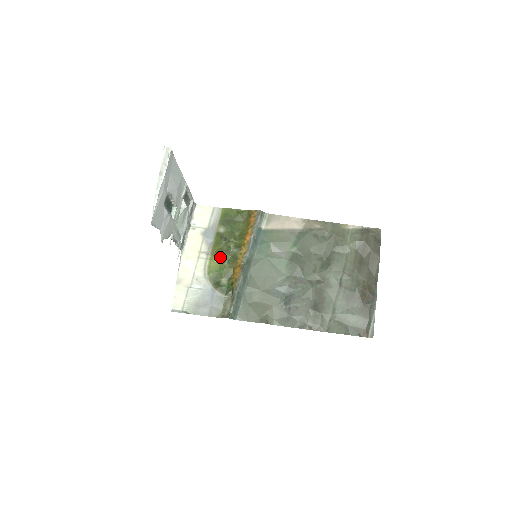
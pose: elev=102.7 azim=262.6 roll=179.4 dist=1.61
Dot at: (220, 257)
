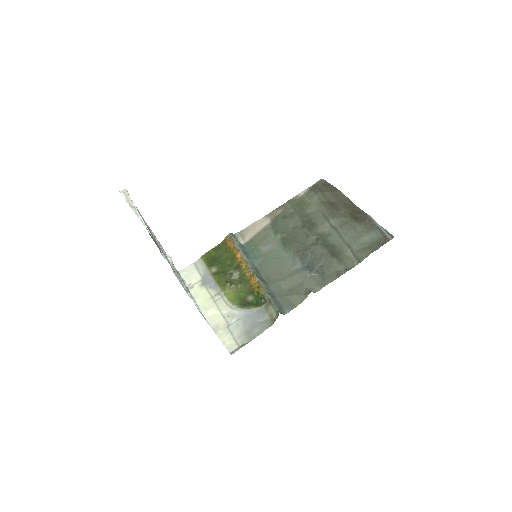
Dot at: (231, 285)
